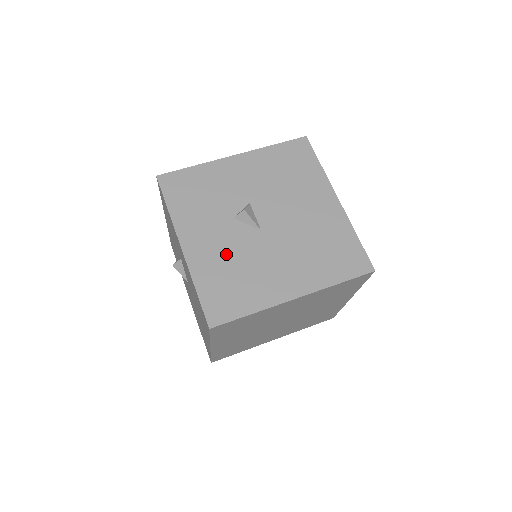
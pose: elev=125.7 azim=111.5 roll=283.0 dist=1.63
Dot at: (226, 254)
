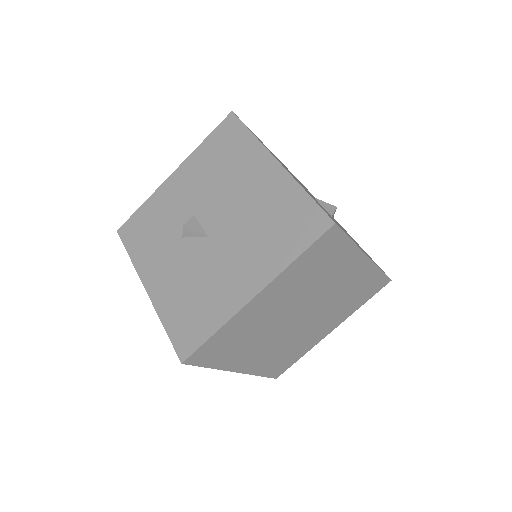
Dot at: (182, 278)
